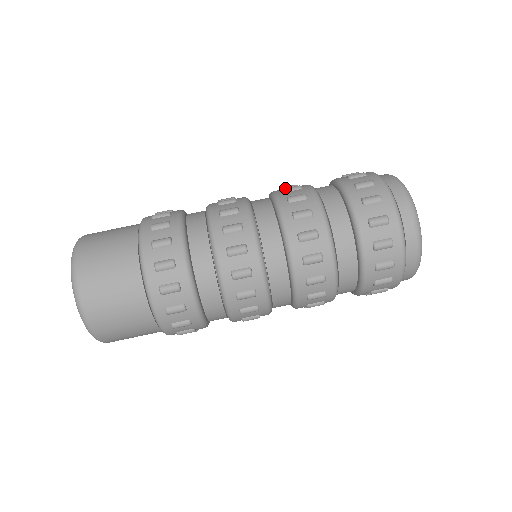
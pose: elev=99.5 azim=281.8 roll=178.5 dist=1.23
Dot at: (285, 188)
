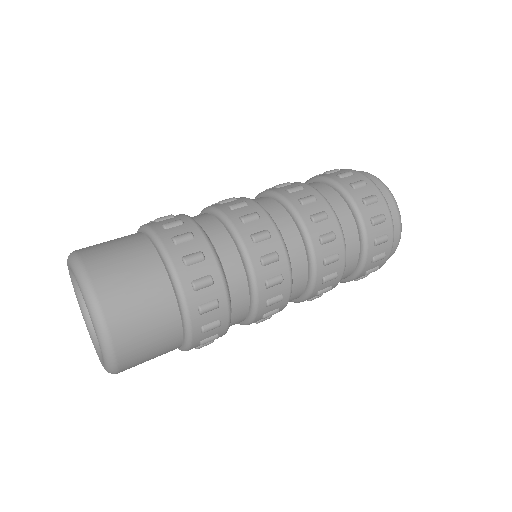
Dot at: occluded
